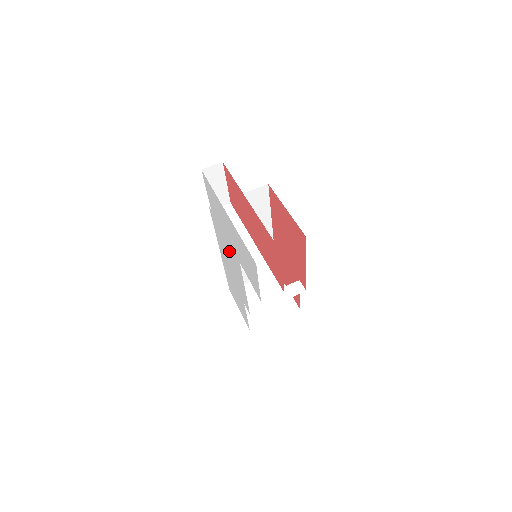
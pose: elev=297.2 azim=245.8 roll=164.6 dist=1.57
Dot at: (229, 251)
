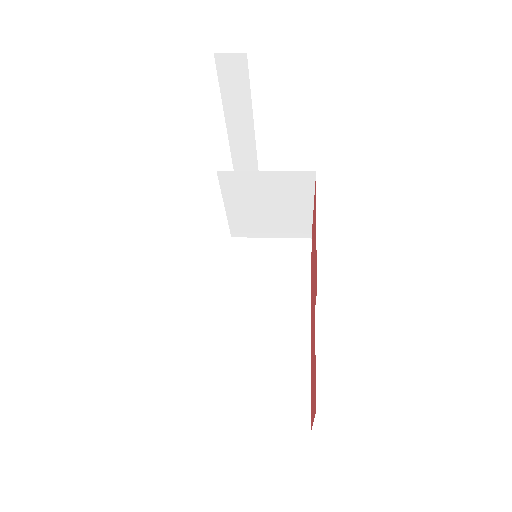
Dot at: occluded
